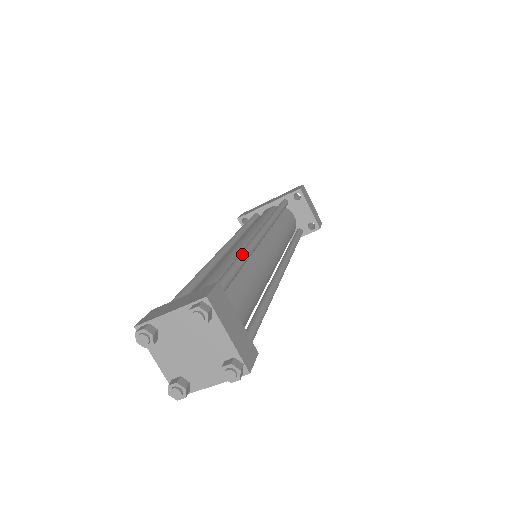
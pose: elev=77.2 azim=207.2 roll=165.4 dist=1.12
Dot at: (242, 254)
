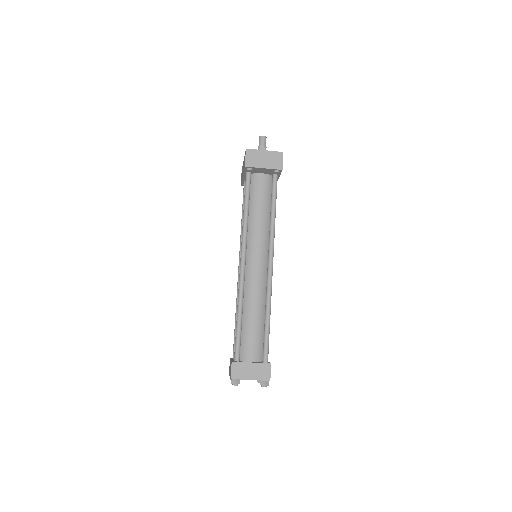
Dot at: (237, 311)
